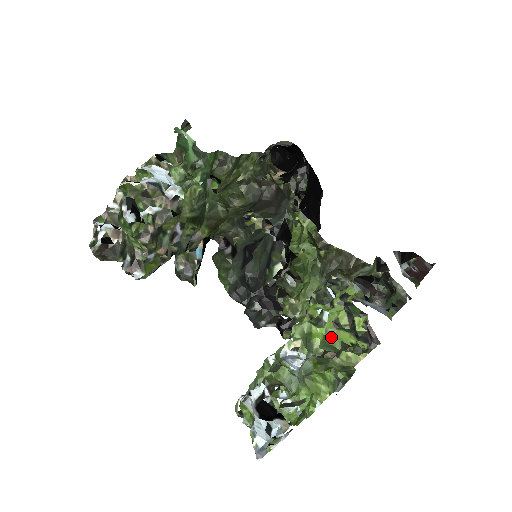
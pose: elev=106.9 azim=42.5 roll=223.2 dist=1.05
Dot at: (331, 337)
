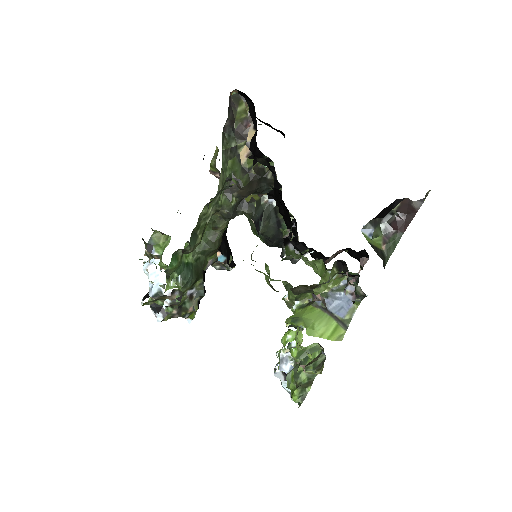
Dot at: (305, 348)
